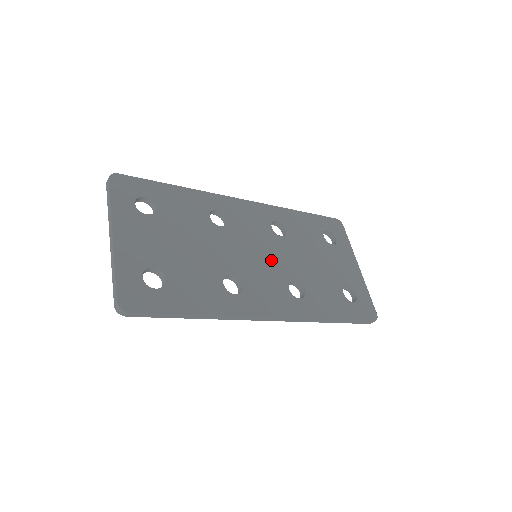
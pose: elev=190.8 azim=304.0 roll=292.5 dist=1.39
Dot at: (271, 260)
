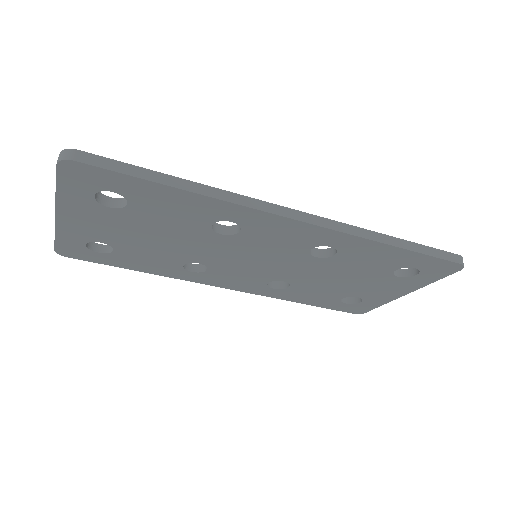
Dot at: occluded
